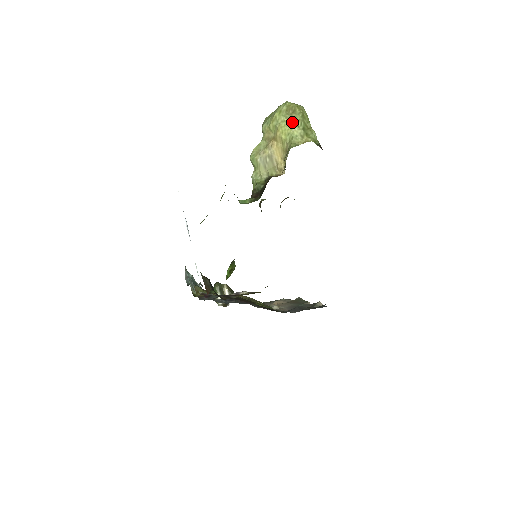
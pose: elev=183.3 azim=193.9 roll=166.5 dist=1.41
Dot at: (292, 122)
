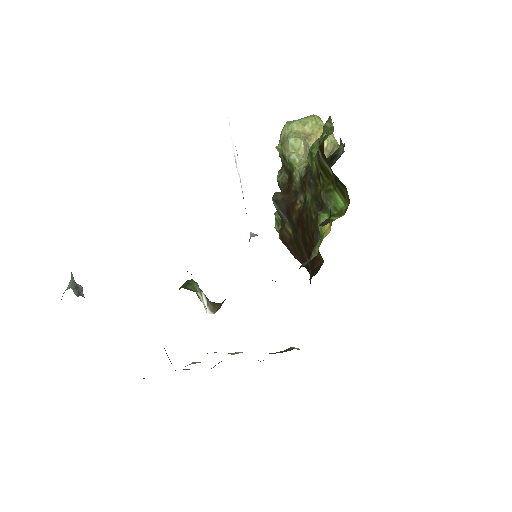
Dot at: occluded
